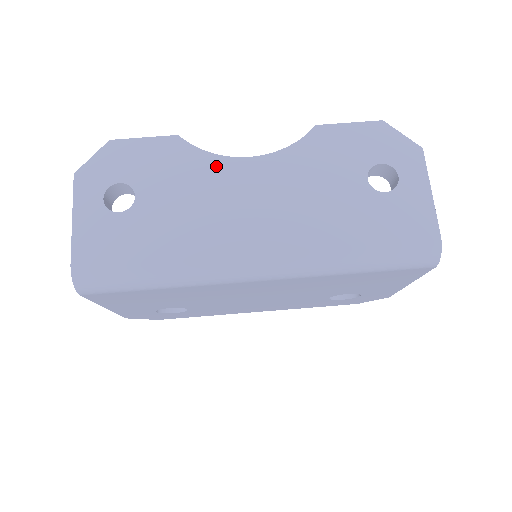
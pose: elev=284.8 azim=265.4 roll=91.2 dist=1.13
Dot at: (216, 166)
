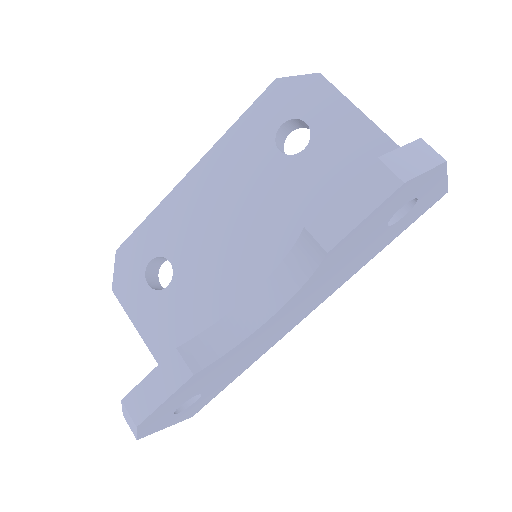
Dot at: (247, 342)
